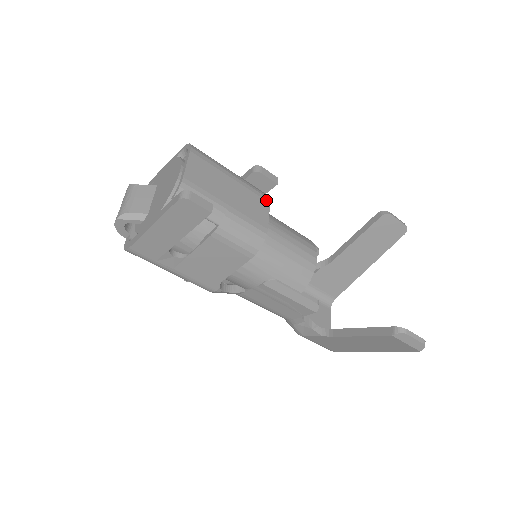
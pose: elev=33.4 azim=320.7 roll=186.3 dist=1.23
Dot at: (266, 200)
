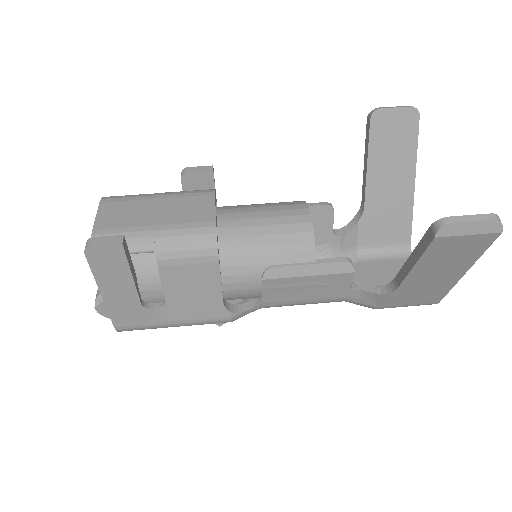
Dot at: (208, 195)
